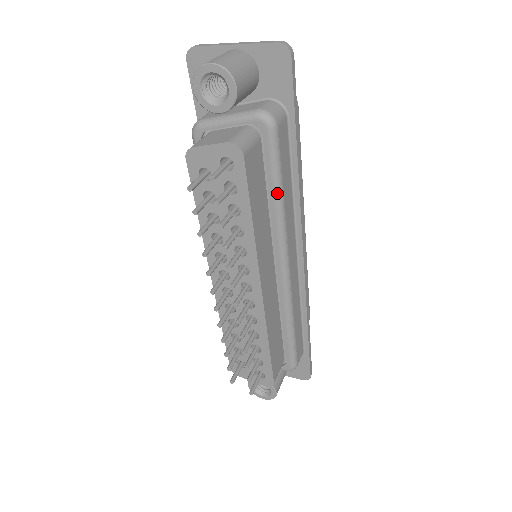
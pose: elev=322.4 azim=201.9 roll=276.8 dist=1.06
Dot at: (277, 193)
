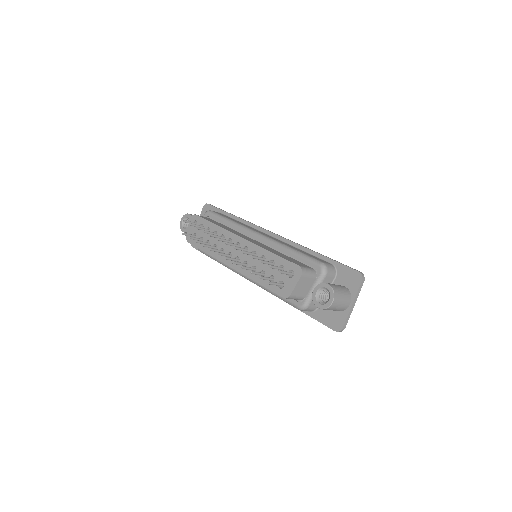
Dot at: (227, 220)
